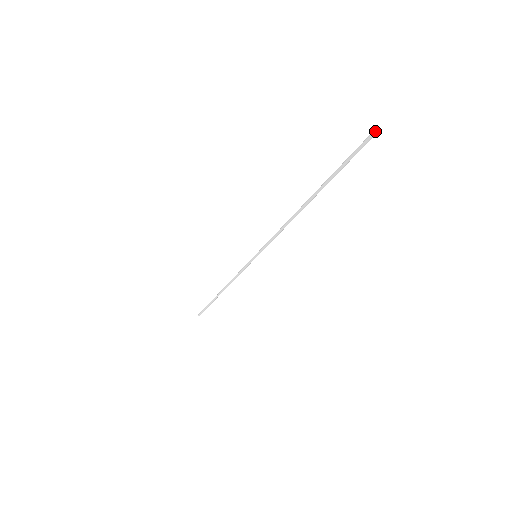
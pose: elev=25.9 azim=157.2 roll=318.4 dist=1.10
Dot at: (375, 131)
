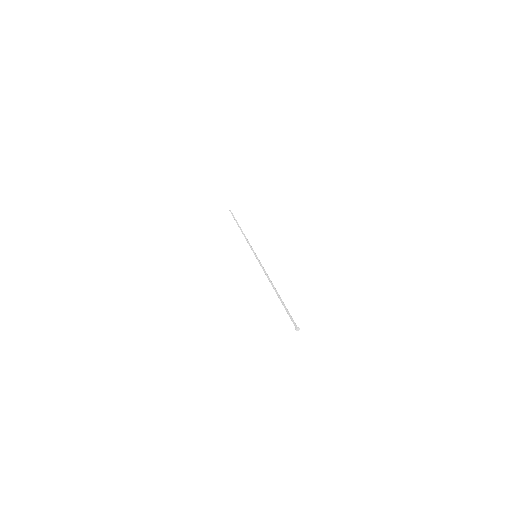
Dot at: (296, 330)
